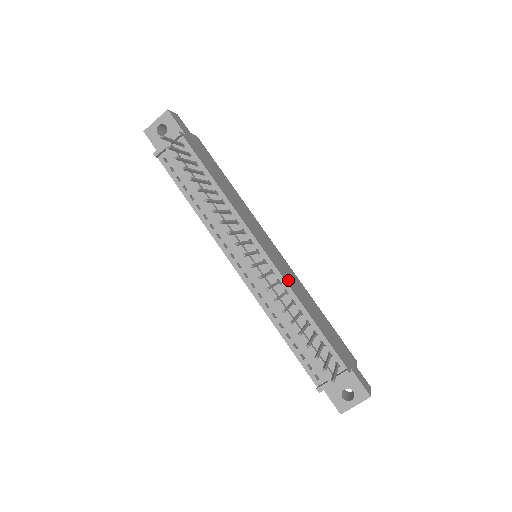
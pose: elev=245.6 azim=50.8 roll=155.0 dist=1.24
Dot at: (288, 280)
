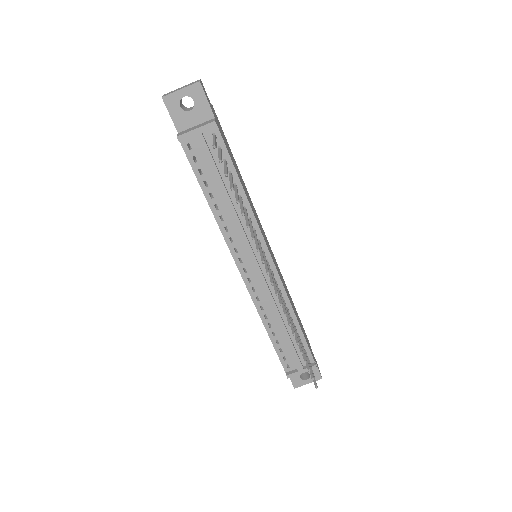
Dot at: (284, 286)
